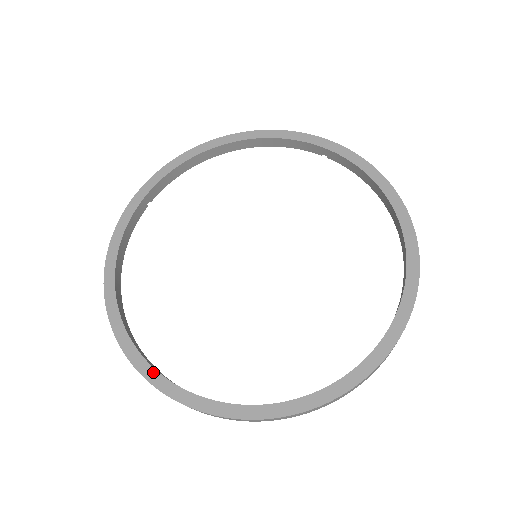
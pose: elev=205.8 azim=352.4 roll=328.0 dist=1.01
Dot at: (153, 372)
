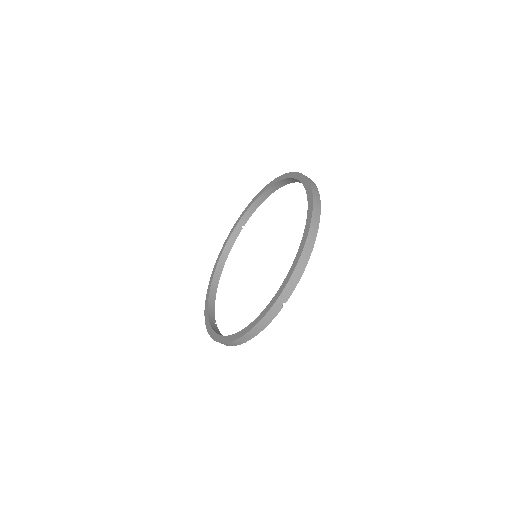
Dot at: (267, 308)
